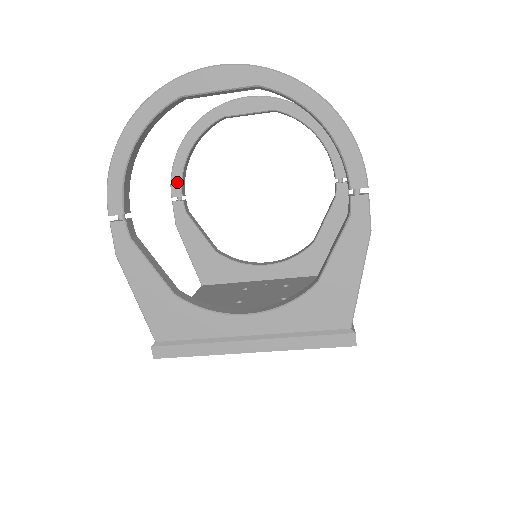
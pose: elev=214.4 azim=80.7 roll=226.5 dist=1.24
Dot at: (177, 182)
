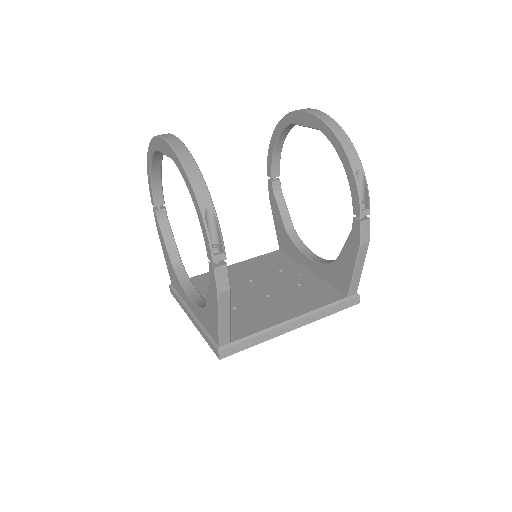
Dot at: (270, 166)
